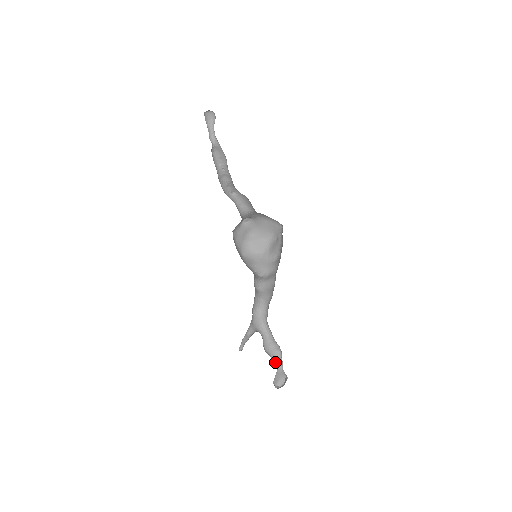
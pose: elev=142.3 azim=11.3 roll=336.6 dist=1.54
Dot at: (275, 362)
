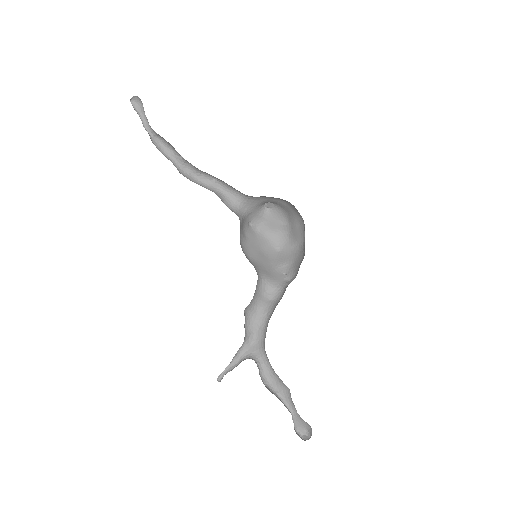
Dot at: (288, 403)
